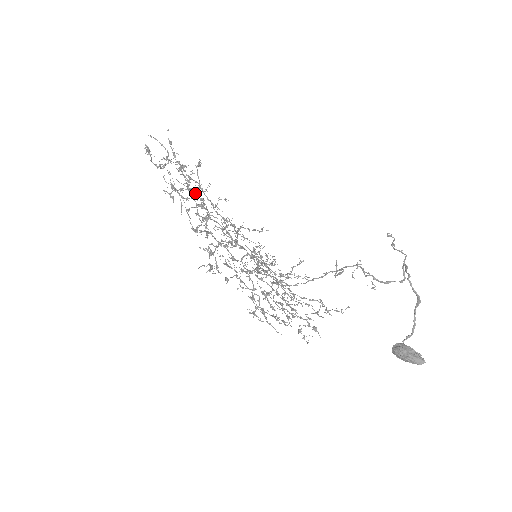
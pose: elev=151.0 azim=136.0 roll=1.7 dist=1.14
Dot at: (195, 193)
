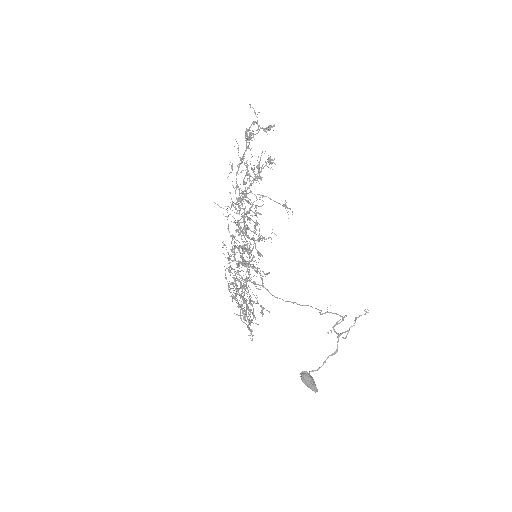
Dot at: (246, 175)
